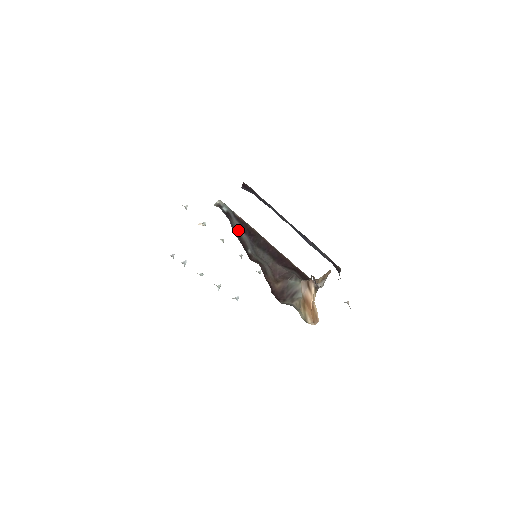
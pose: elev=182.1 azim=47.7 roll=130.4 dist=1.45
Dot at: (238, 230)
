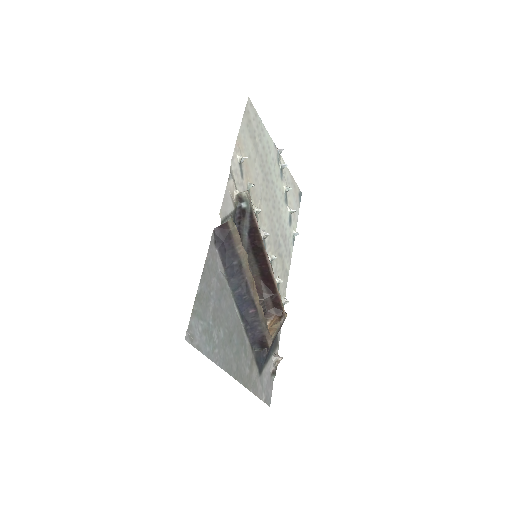
Dot at: (243, 231)
